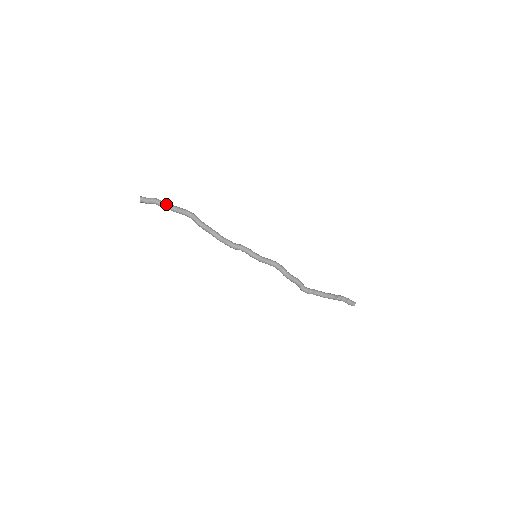
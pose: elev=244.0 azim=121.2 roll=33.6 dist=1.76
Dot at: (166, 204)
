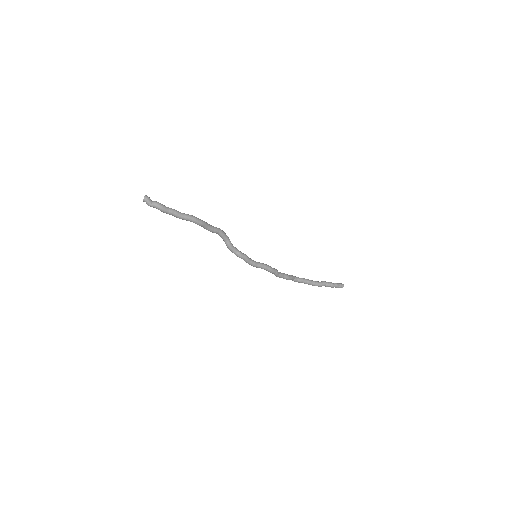
Dot at: (170, 214)
